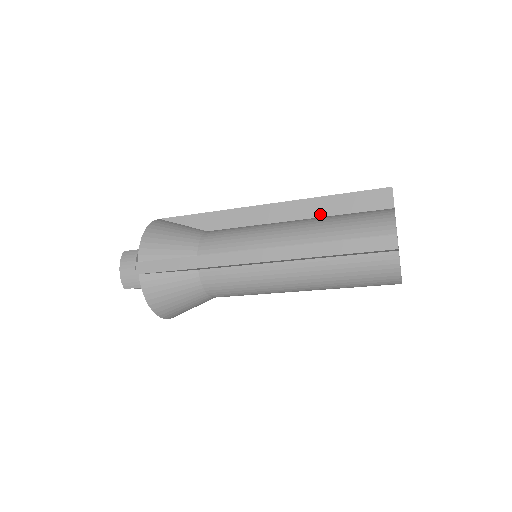
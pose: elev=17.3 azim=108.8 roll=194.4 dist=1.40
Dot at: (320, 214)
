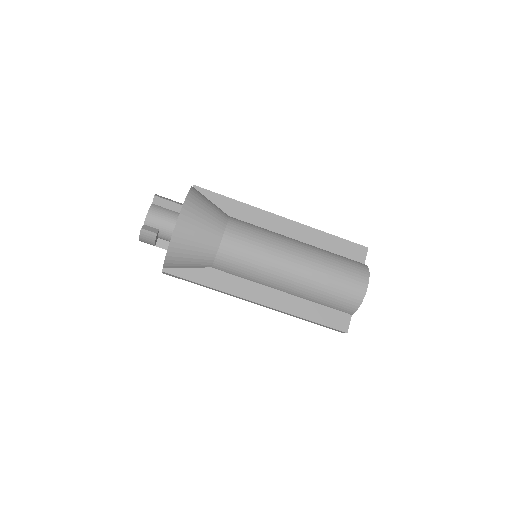
Dot at: occluded
